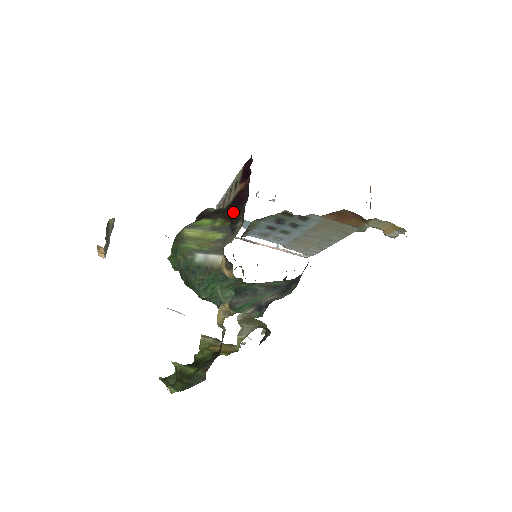
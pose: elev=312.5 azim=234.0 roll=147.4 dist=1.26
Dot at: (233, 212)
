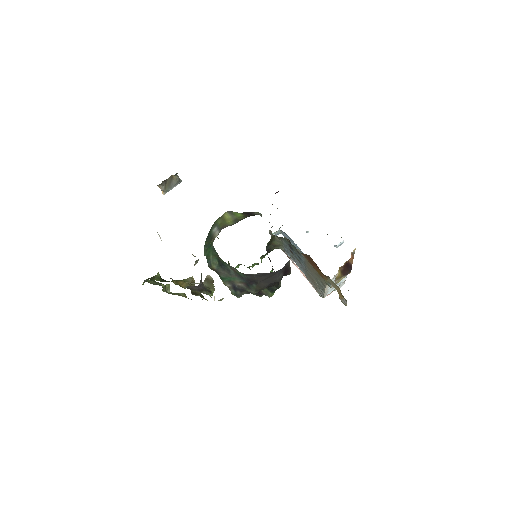
Dot at: occluded
